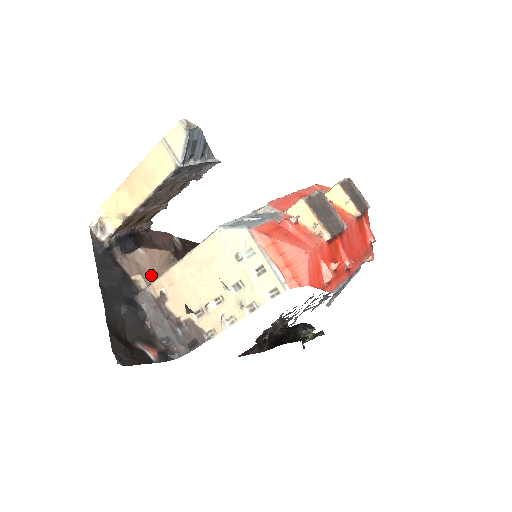
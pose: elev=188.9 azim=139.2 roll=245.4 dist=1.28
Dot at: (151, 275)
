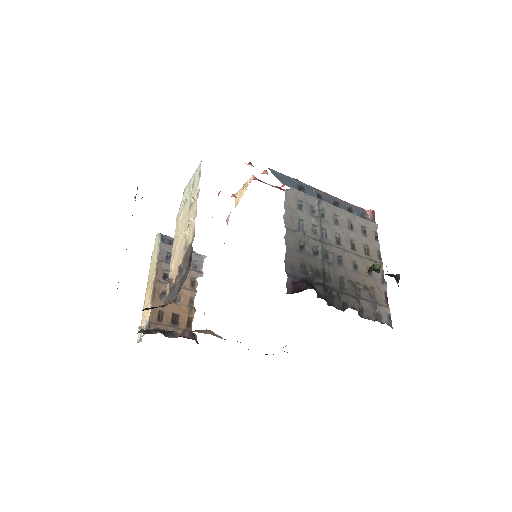
Dot at: occluded
